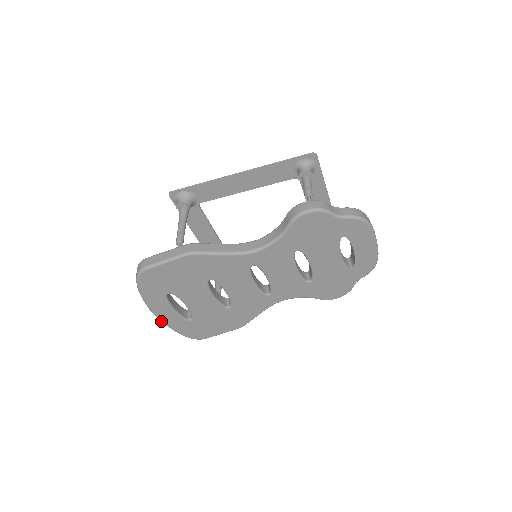
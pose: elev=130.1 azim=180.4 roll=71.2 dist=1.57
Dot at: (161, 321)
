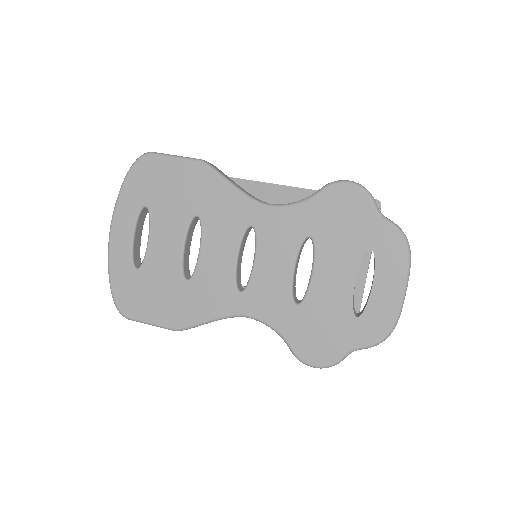
Dot at: (109, 246)
